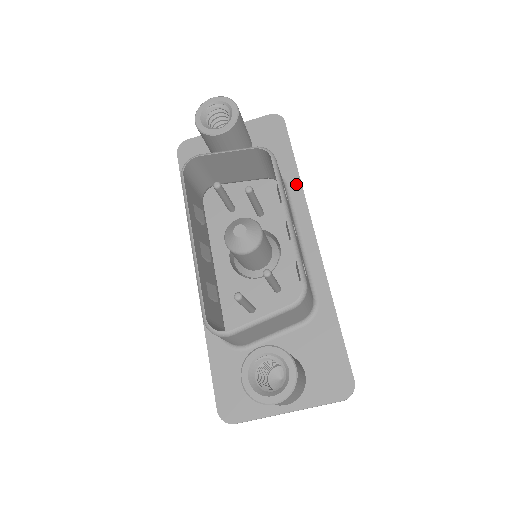
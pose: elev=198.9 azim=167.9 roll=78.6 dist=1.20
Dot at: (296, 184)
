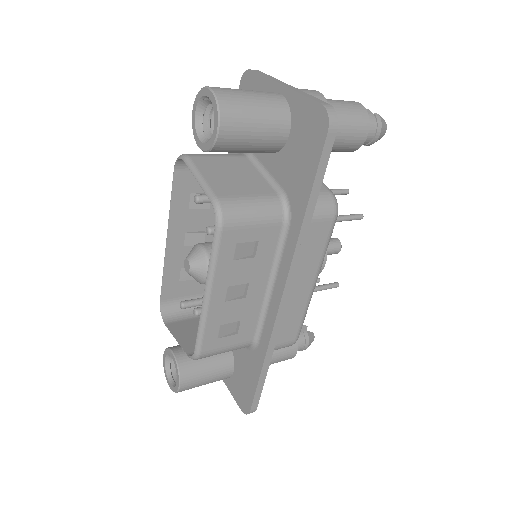
Dot at: (295, 231)
